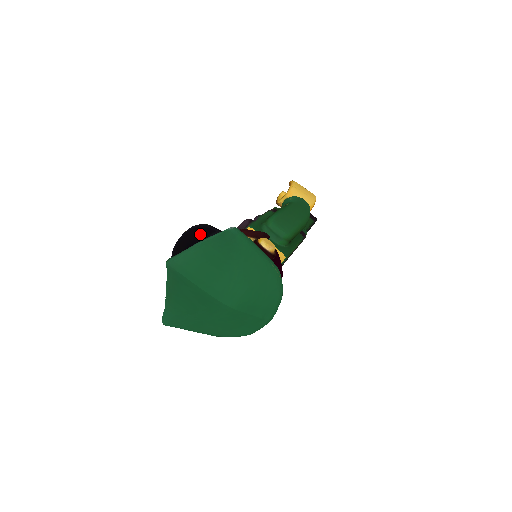
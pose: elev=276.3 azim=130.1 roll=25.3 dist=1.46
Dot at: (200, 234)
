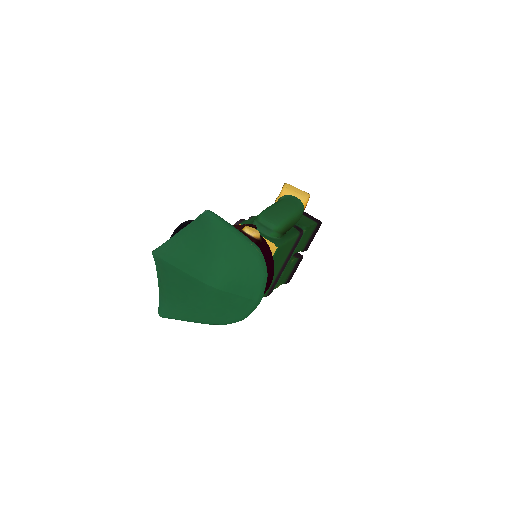
Dot at: occluded
